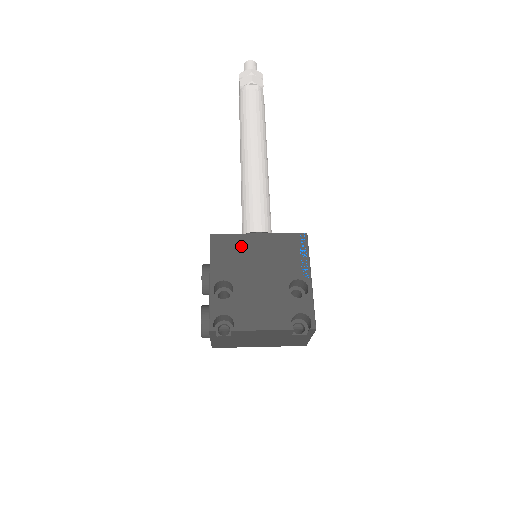
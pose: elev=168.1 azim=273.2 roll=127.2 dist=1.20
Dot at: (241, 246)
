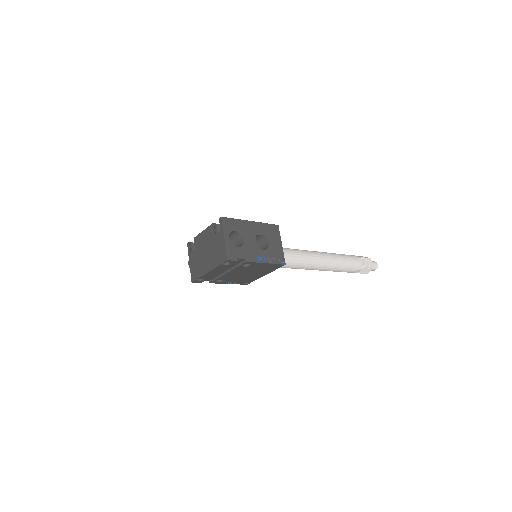
Dot at: occluded
